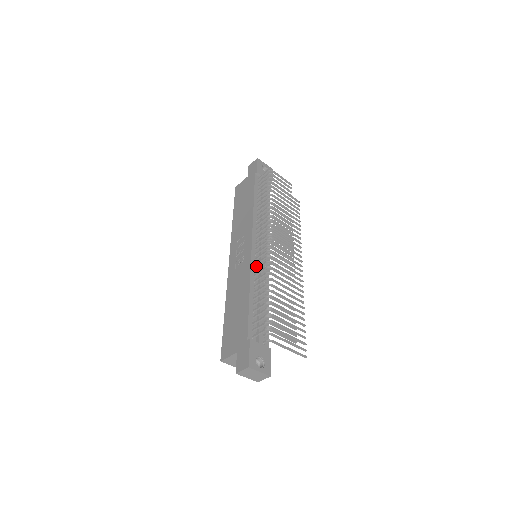
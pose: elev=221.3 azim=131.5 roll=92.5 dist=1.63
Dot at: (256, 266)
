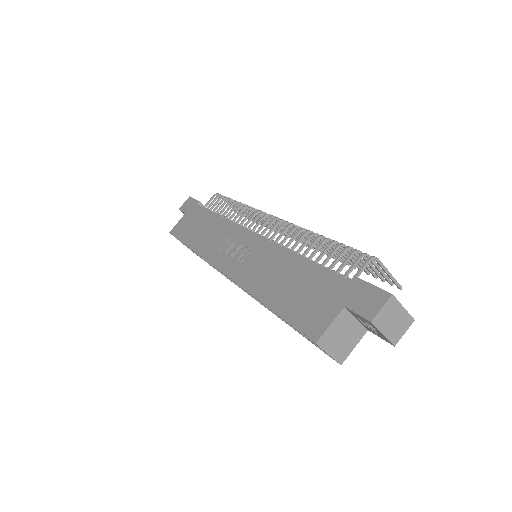
Dot at: occluded
